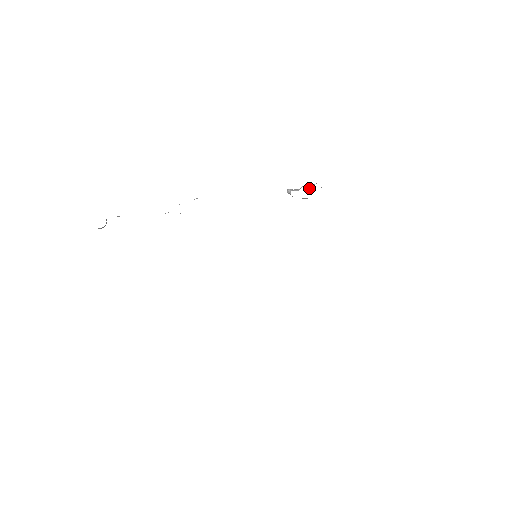
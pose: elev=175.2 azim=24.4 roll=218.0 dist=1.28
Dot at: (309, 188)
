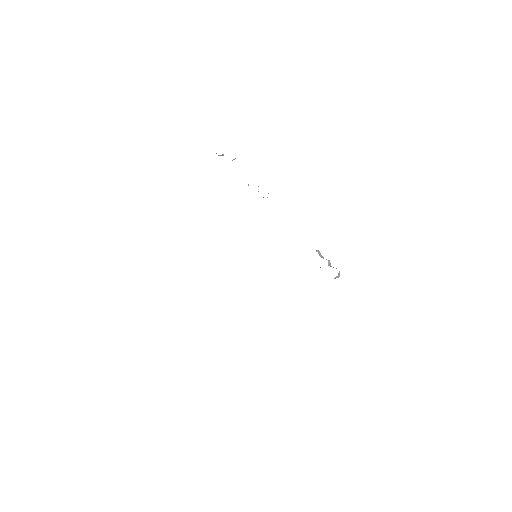
Dot at: (330, 266)
